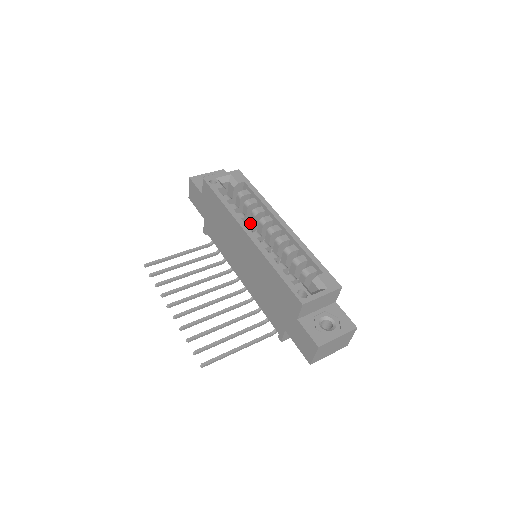
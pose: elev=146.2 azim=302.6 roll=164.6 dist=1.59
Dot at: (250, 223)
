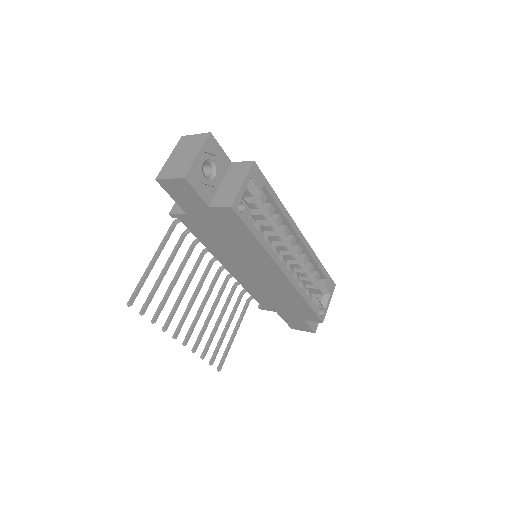
Dot at: (277, 250)
